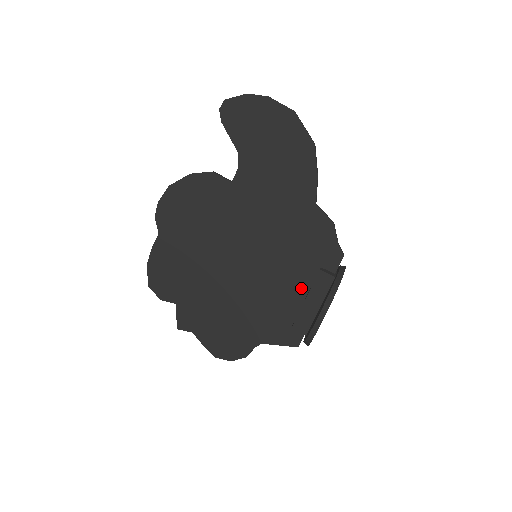
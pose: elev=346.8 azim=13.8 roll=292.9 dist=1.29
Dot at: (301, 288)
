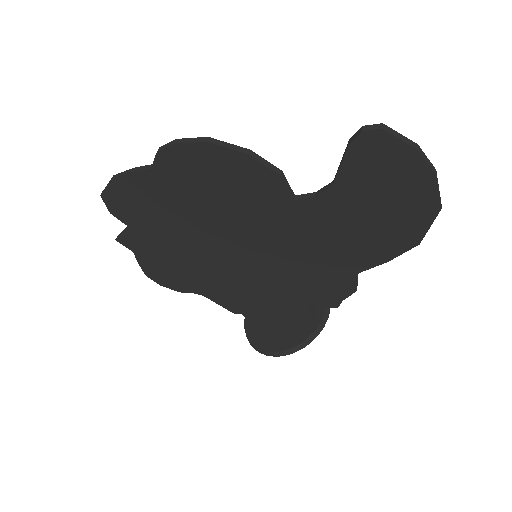
Dot at: (277, 297)
